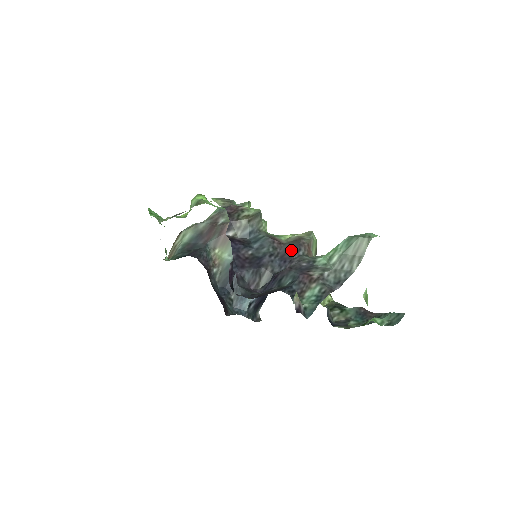
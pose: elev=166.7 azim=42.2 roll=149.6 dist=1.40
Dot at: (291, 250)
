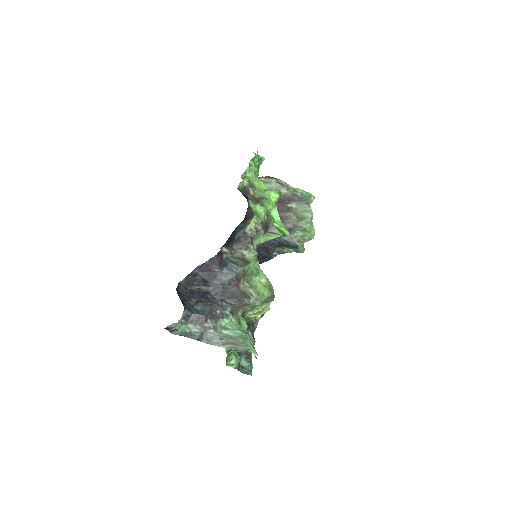
Dot at: (233, 296)
